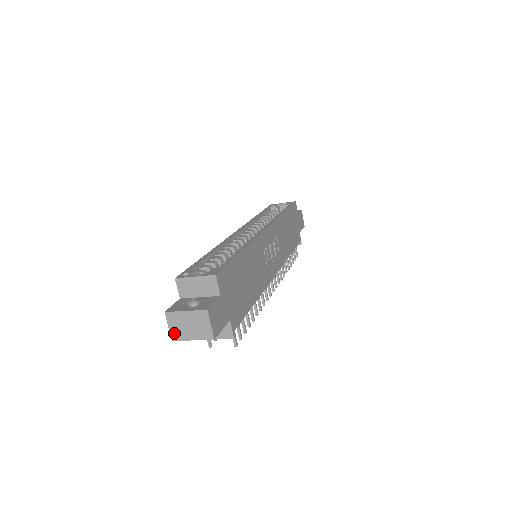
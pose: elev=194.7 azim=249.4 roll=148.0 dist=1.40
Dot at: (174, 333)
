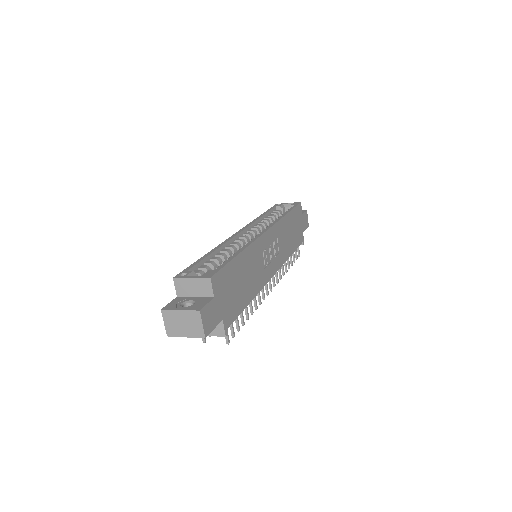
Dot at: (169, 329)
